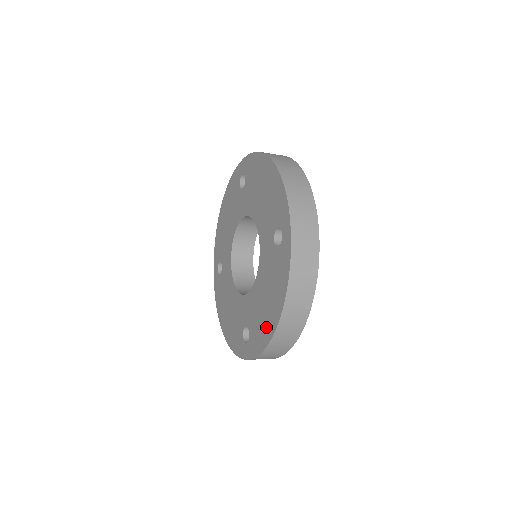
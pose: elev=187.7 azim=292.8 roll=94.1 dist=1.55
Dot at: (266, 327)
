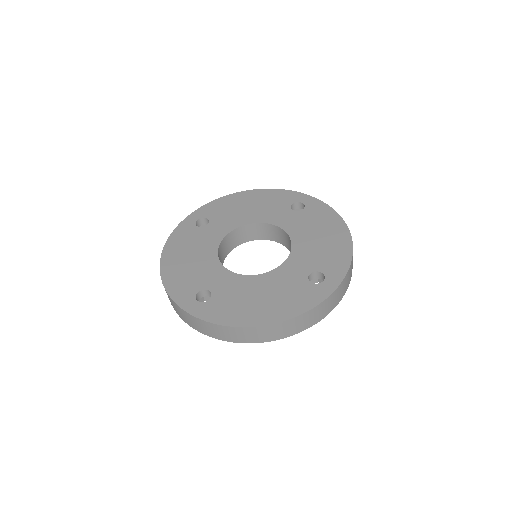
Dot at: (245, 314)
